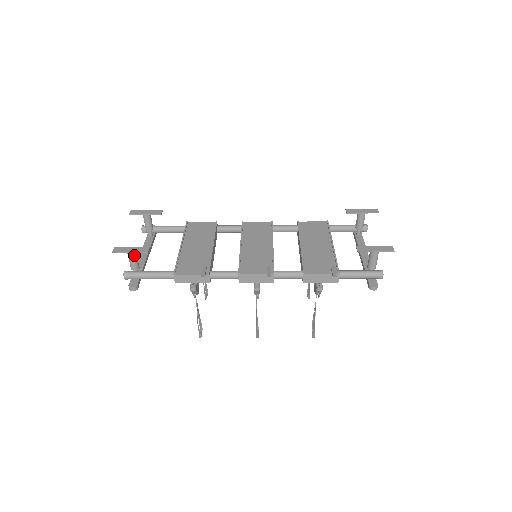
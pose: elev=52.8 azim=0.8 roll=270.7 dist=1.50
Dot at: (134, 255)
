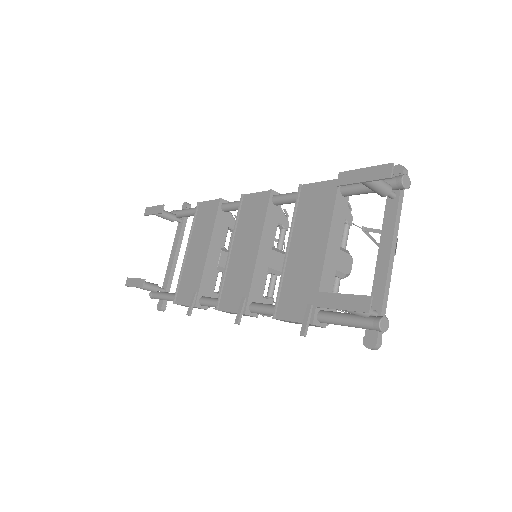
Dot at: occluded
